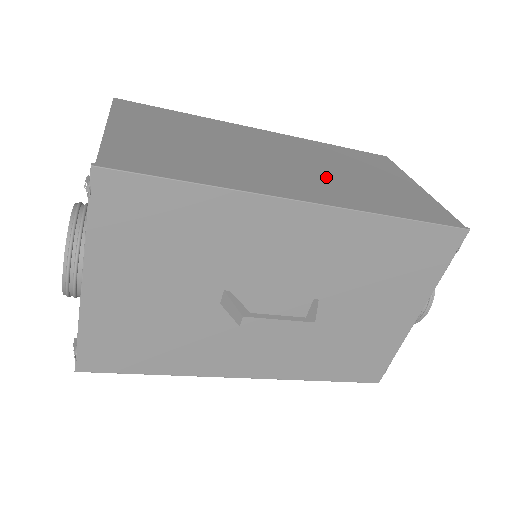
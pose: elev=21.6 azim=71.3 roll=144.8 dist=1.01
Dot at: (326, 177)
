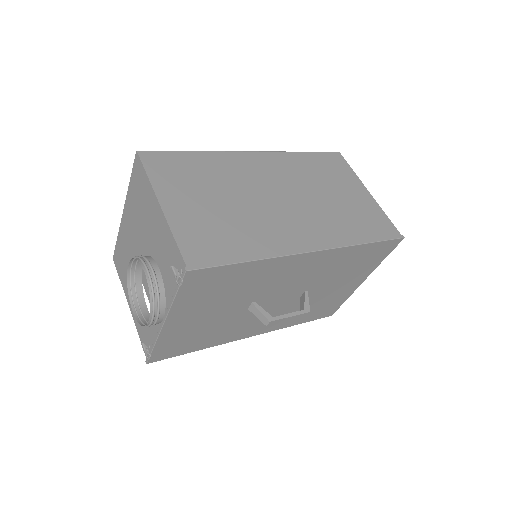
Dot at: (314, 210)
